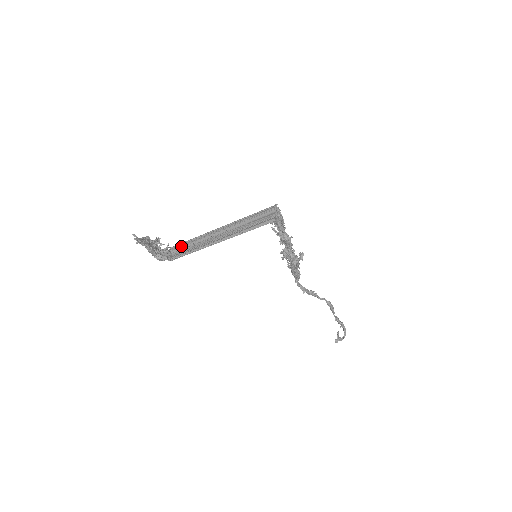
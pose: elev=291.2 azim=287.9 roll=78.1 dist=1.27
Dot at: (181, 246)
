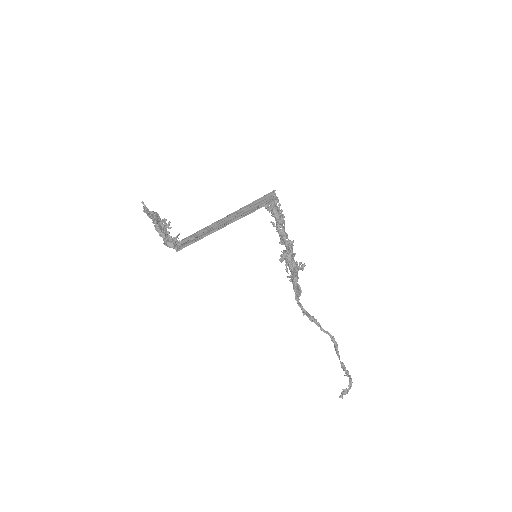
Dot at: (189, 238)
